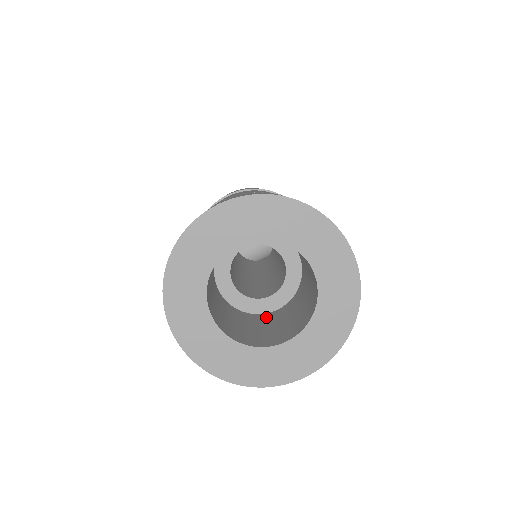
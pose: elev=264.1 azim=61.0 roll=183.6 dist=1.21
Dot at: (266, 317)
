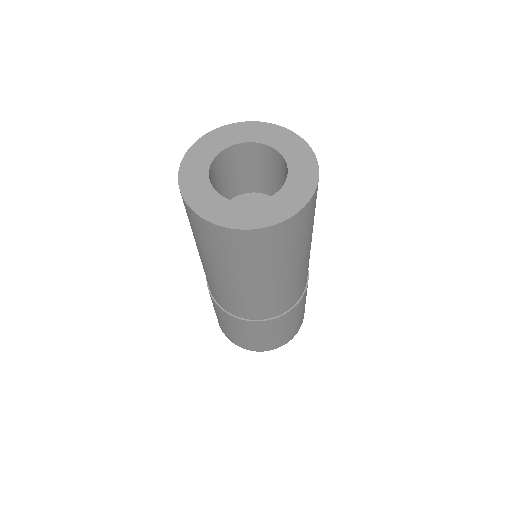
Dot at: occluded
